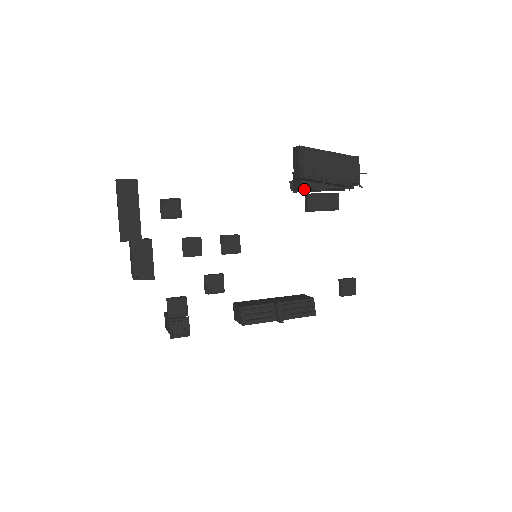
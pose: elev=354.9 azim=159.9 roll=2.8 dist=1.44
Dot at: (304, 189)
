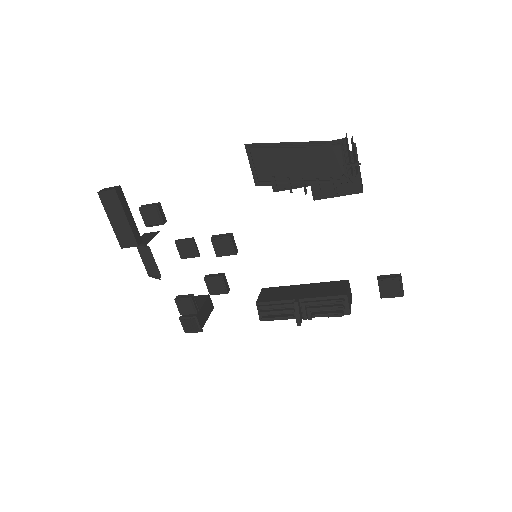
Dot at: occluded
